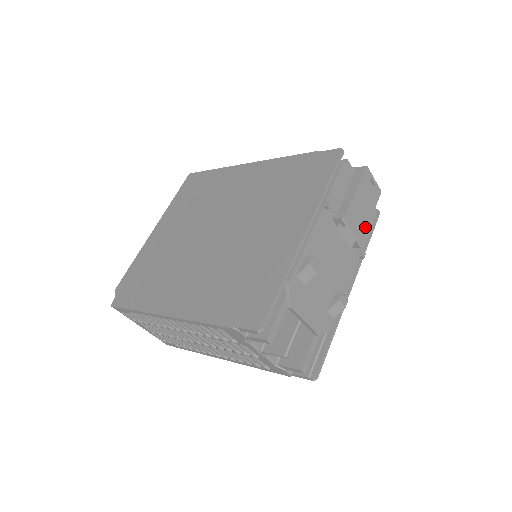
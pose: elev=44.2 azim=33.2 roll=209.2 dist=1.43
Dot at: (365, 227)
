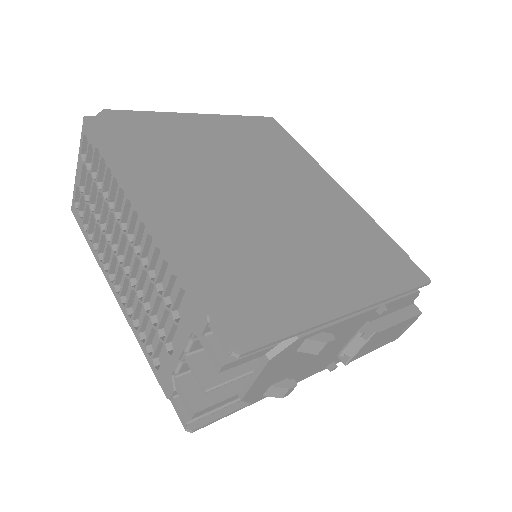
Dot at: (365, 353)
